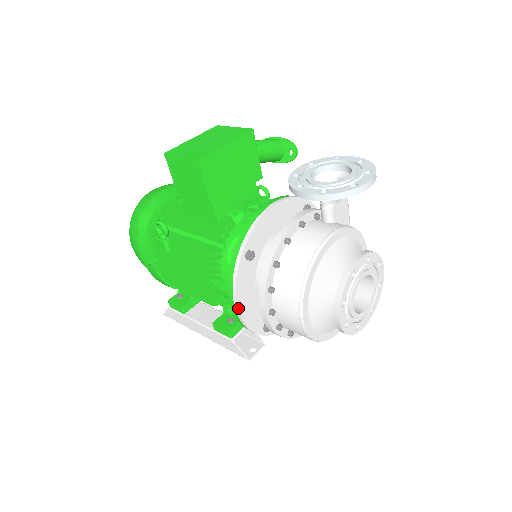
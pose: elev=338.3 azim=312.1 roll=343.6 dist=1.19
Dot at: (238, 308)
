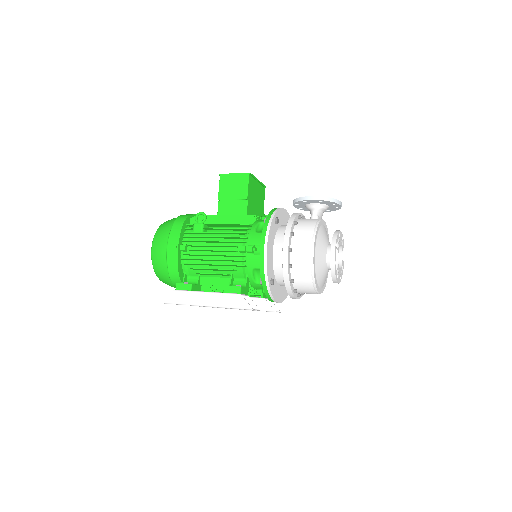
Dot at: (267, 246)
